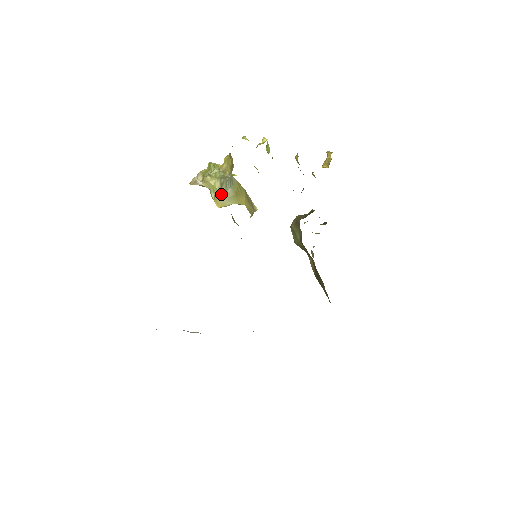
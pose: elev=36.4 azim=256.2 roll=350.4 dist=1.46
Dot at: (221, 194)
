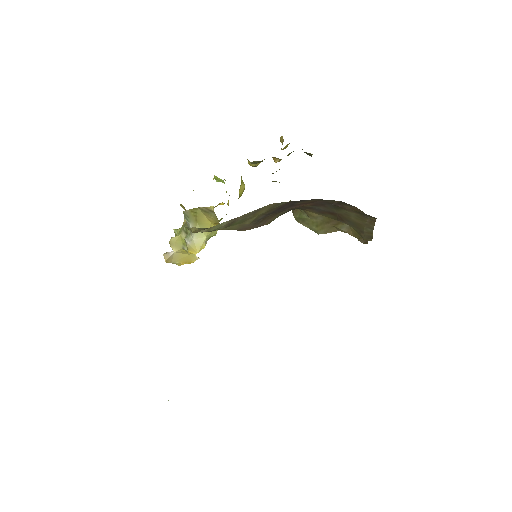
Dot at: (189, 238)
